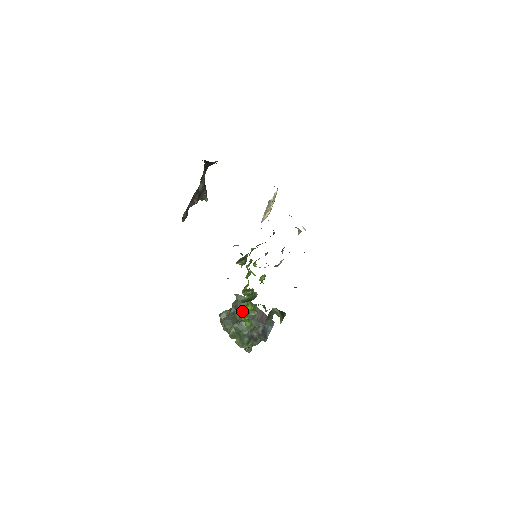
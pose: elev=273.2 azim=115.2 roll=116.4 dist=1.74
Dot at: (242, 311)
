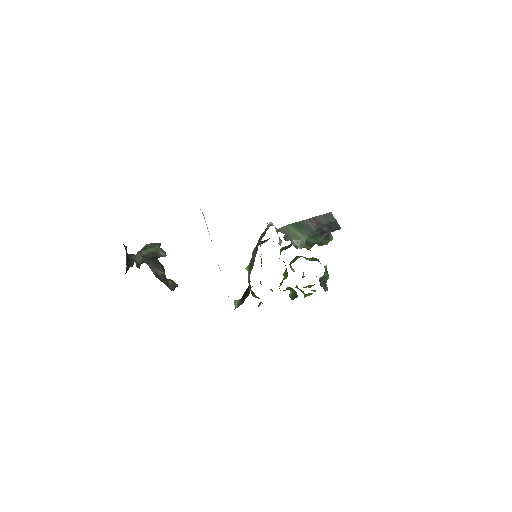
Dot at: occluded
